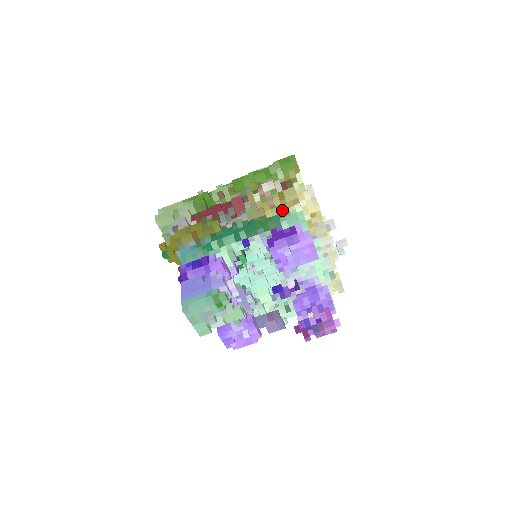
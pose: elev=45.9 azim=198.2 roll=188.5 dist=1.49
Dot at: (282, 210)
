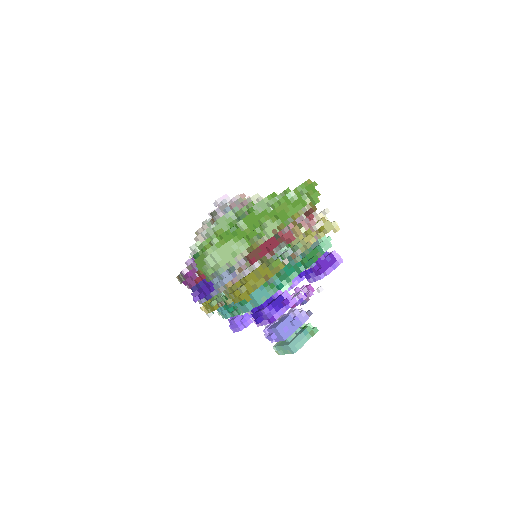
Dot at: occluded
